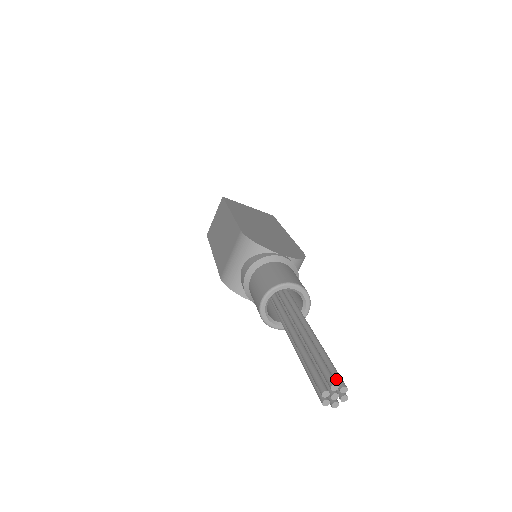
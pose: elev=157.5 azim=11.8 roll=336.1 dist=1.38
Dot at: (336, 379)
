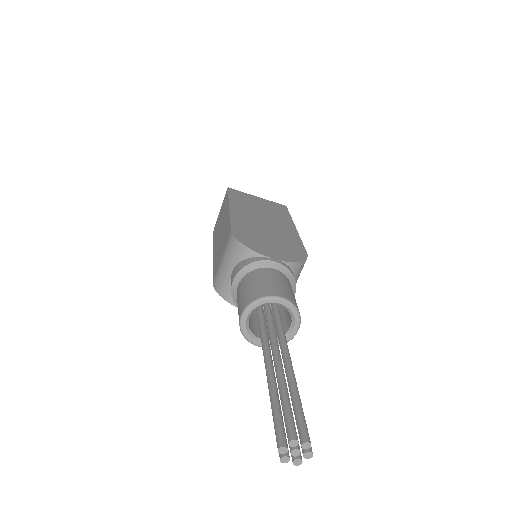
Dot at: (299, 430)
